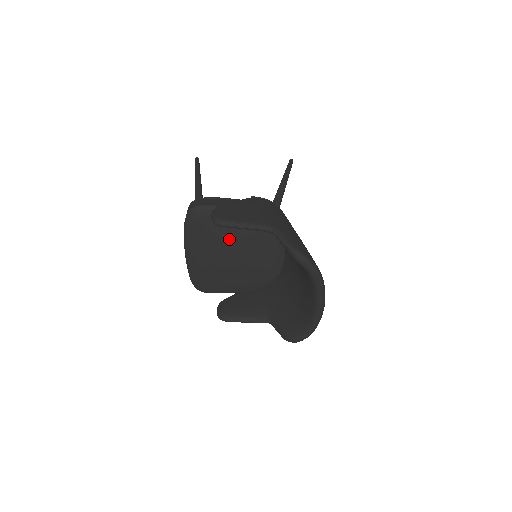
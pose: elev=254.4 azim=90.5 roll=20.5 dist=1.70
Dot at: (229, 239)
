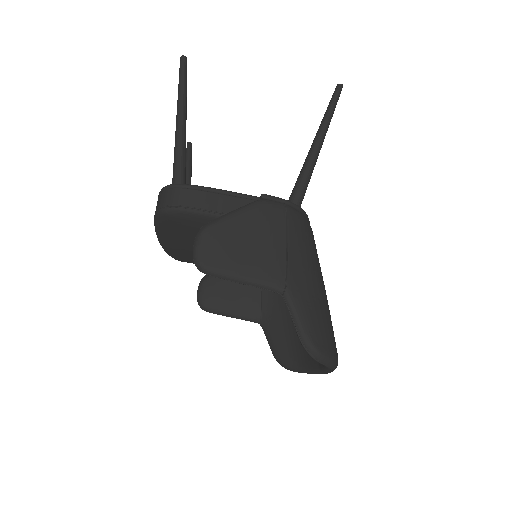
Dot at: occluded
